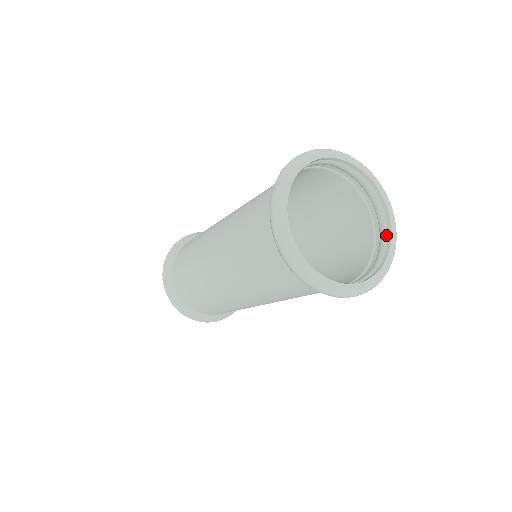
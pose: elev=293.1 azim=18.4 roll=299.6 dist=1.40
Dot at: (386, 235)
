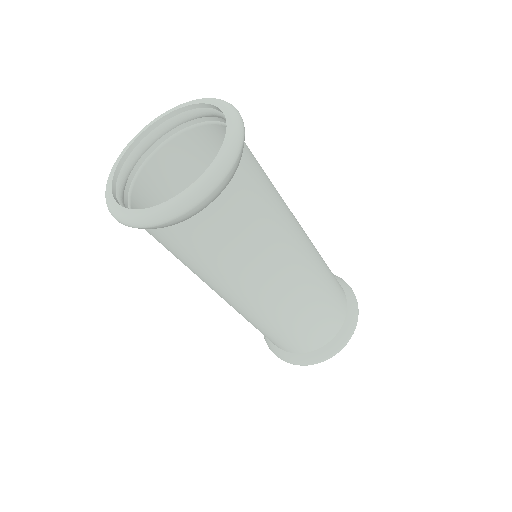
Dot at: occluded
